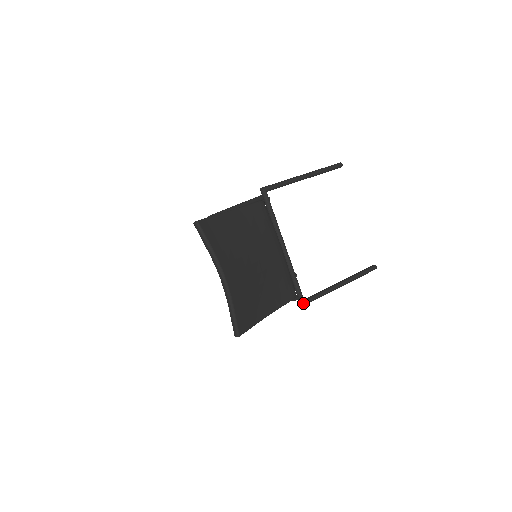
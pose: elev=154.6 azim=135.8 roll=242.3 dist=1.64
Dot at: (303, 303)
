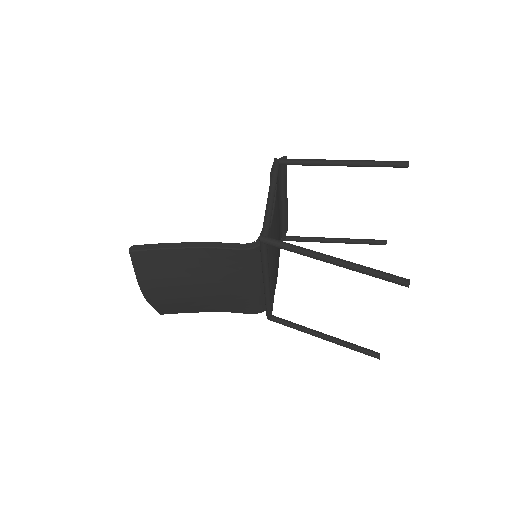
Dot at: (268, 318)
